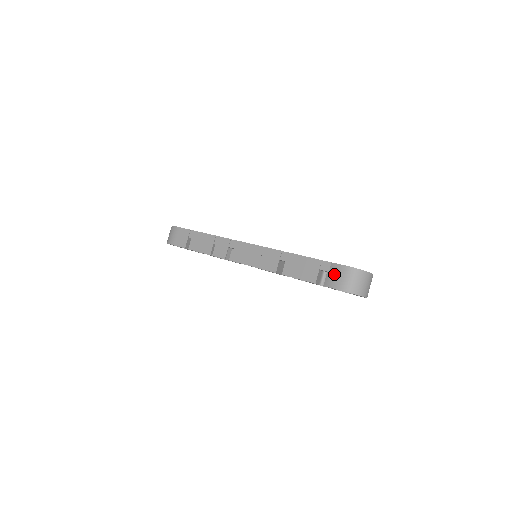
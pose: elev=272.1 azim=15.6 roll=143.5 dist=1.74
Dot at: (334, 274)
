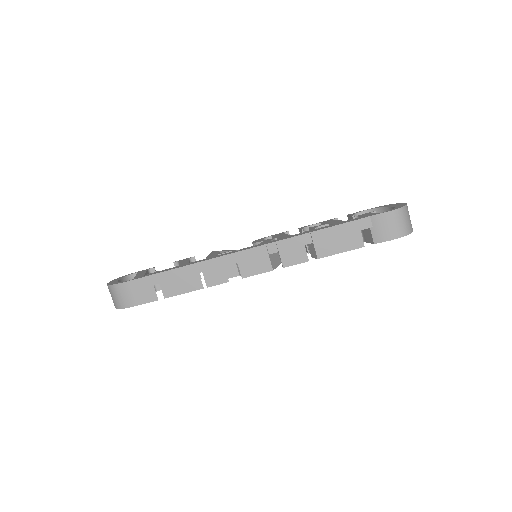
Dot at: (382, 226)
